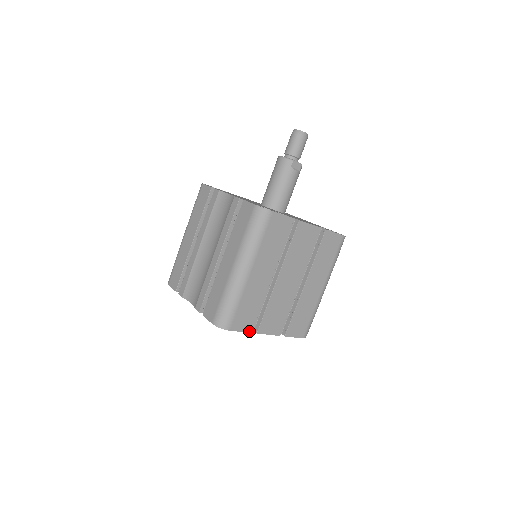
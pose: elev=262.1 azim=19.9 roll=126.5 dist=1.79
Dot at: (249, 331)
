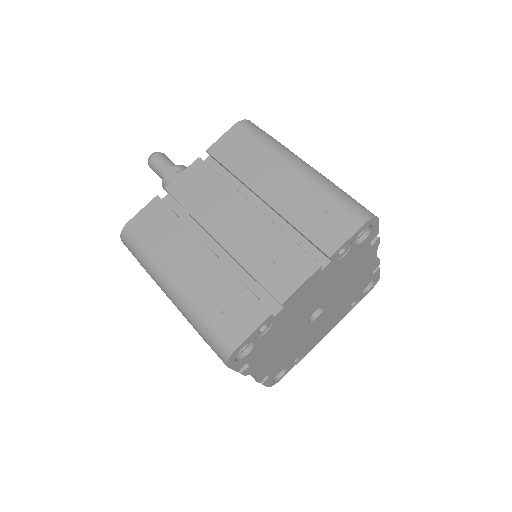
Dot at: (266, 316)
